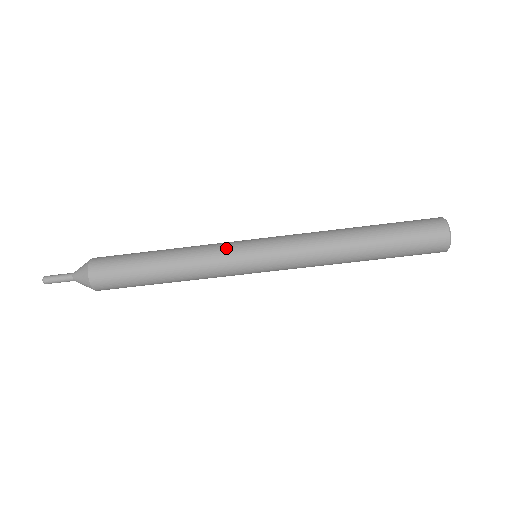
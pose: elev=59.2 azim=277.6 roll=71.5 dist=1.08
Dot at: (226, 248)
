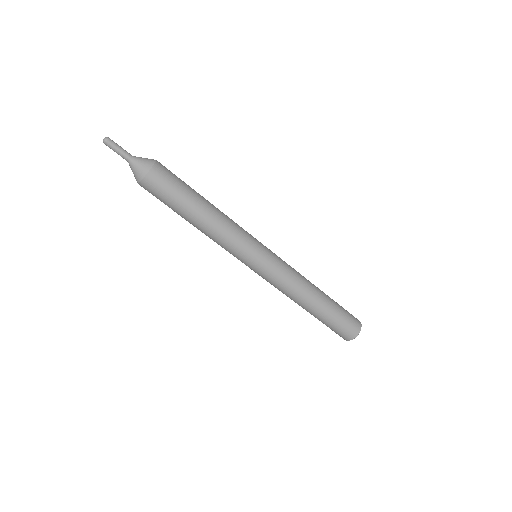
Dot at: (249, 235)
